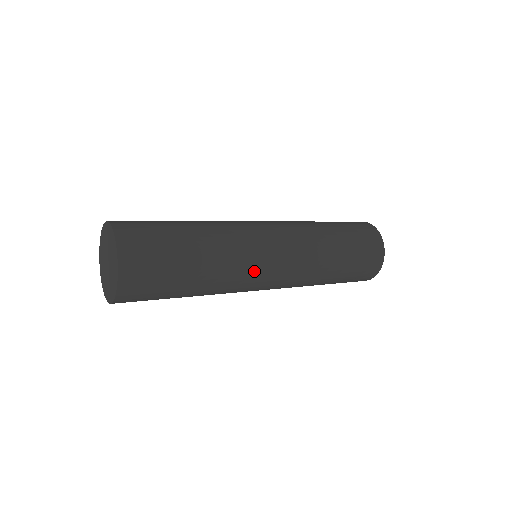
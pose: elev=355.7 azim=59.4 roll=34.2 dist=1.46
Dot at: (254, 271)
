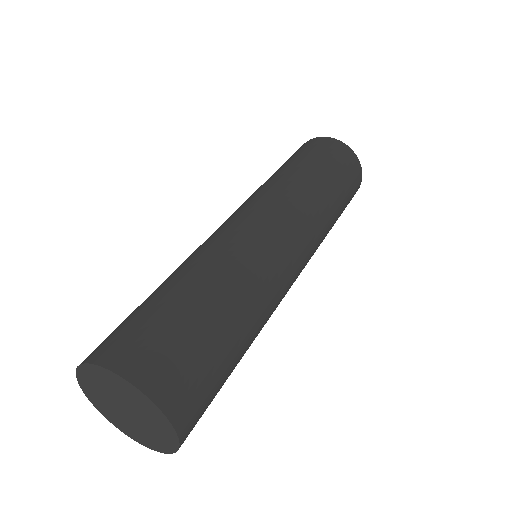
Dot at: occluded
